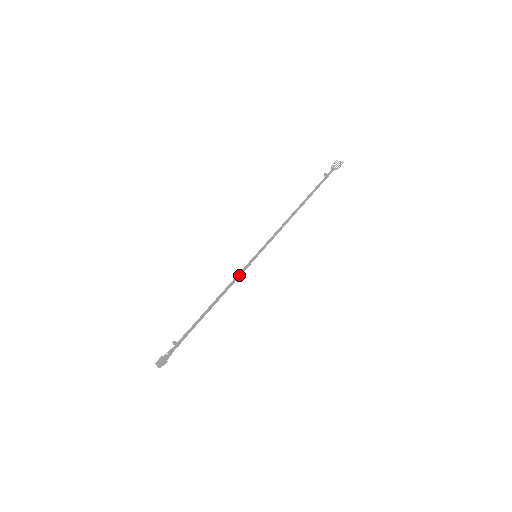
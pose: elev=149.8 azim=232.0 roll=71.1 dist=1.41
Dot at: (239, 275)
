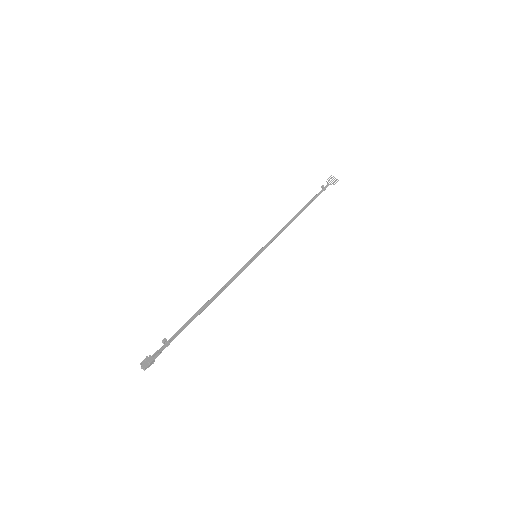
Dot at: (239, 274)
